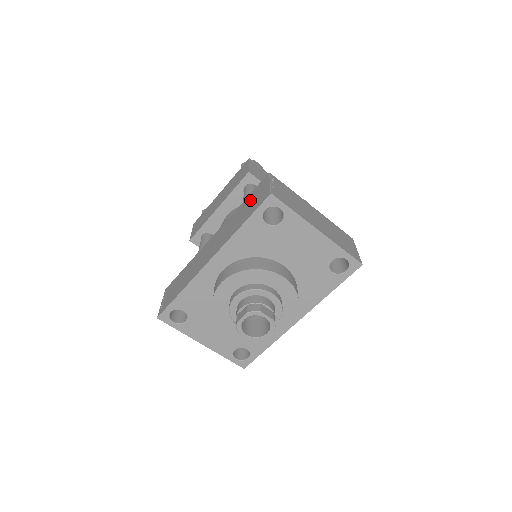
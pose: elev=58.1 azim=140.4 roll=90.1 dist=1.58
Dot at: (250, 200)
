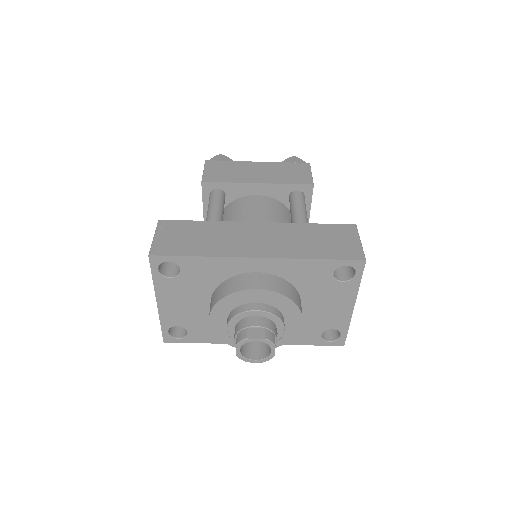
Dot at: (328, 234)
